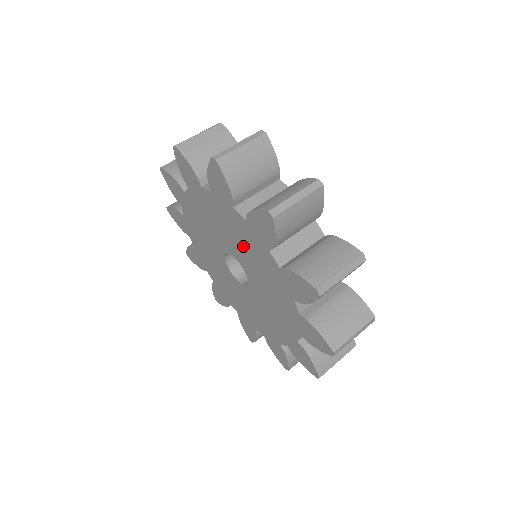
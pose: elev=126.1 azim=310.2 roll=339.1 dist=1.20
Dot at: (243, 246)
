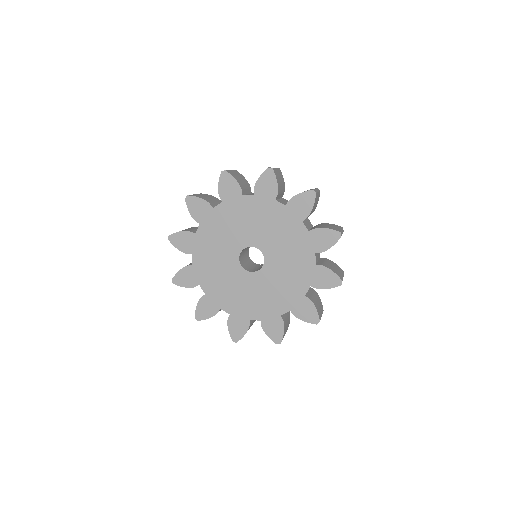
Dot at: (255, 223)
